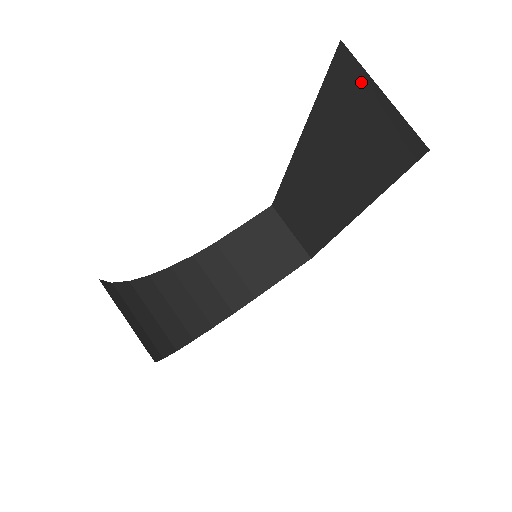
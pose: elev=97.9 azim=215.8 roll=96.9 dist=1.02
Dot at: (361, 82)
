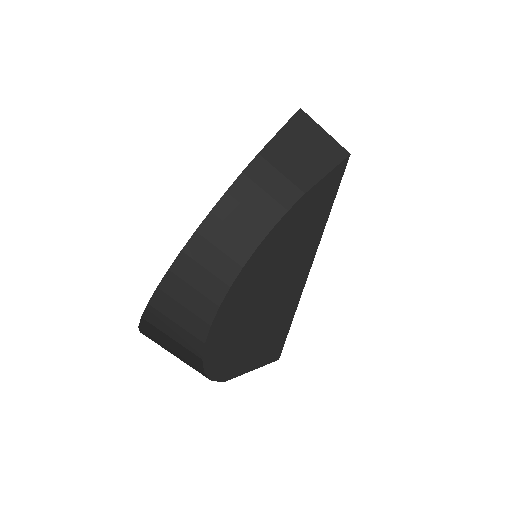
Dot at: occluded
